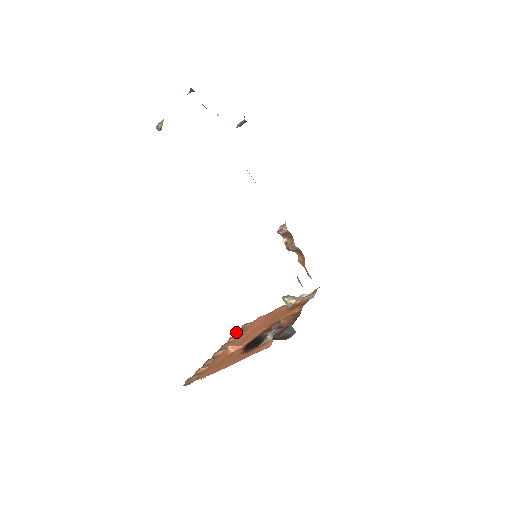
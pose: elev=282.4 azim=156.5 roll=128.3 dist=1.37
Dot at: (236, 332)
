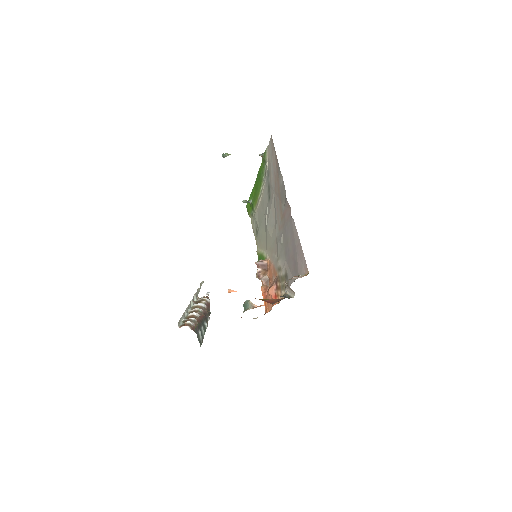
Dot at: occluded
